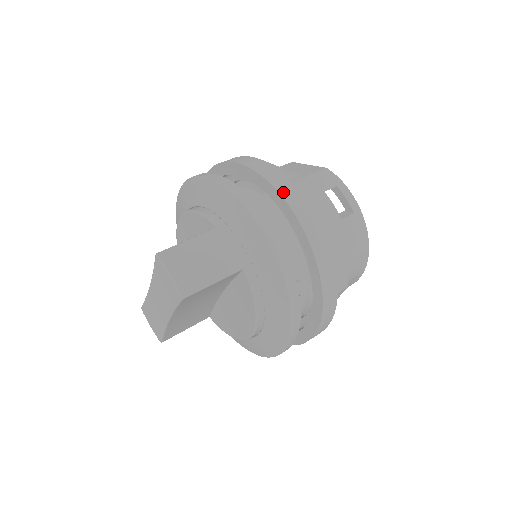
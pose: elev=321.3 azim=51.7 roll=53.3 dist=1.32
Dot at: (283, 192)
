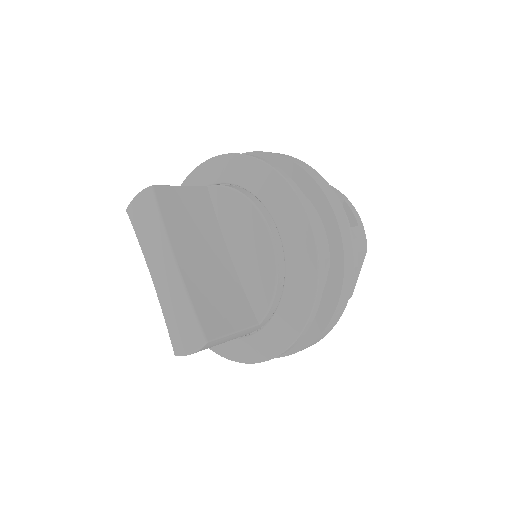
Dot at: occluded
